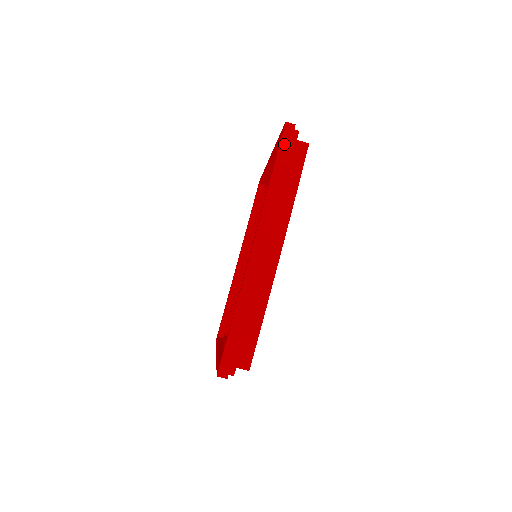
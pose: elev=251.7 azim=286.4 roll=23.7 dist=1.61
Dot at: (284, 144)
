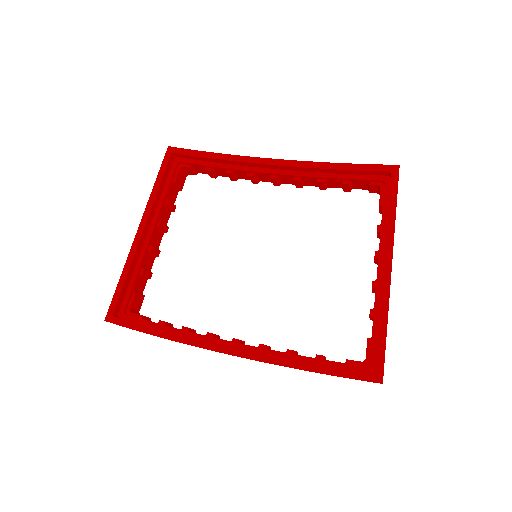
Dot at: occluded
